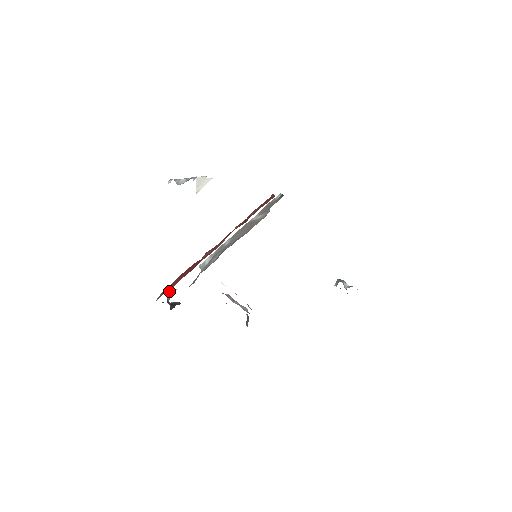
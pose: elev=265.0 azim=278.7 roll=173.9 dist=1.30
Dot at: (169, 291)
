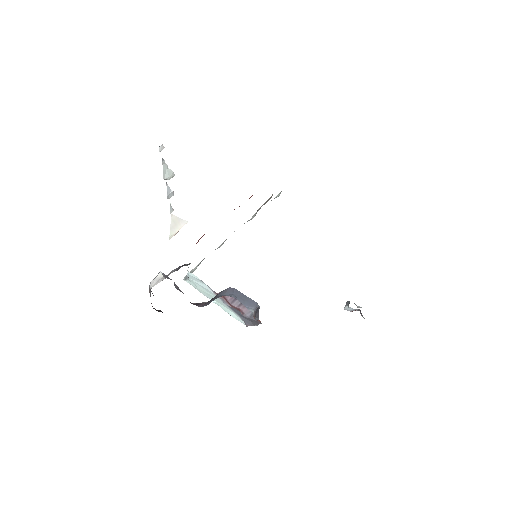
Dot at: occluded
